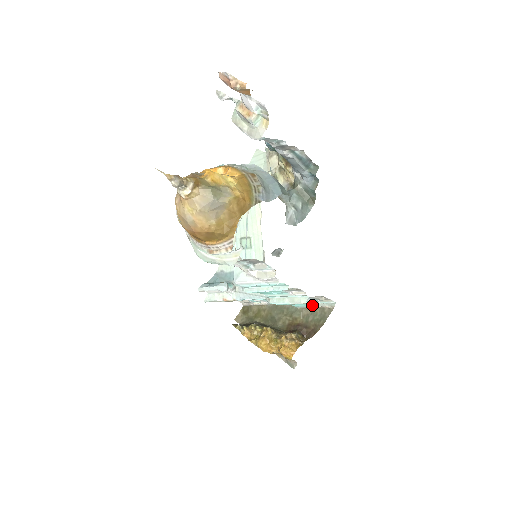
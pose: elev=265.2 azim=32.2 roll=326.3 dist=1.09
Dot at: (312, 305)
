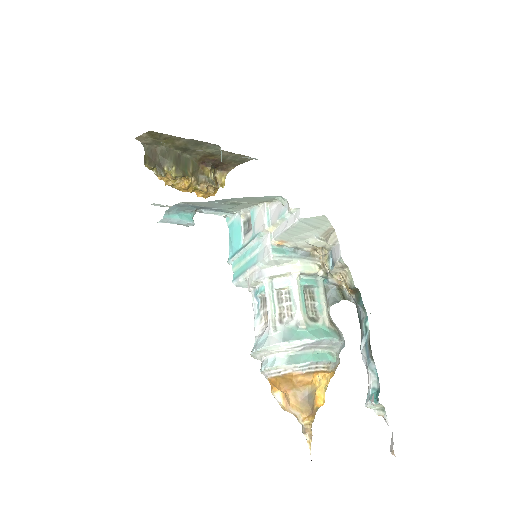
Dot at: occluded
